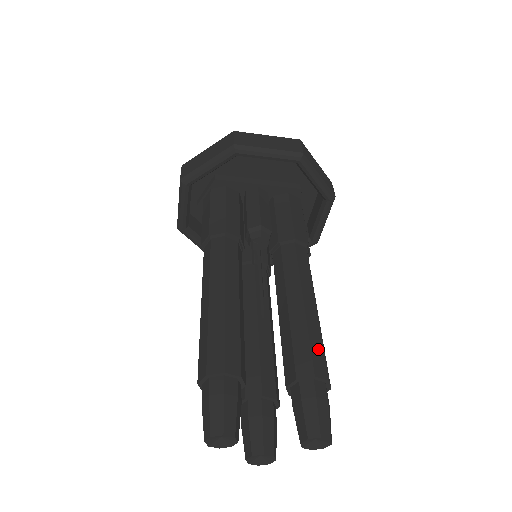
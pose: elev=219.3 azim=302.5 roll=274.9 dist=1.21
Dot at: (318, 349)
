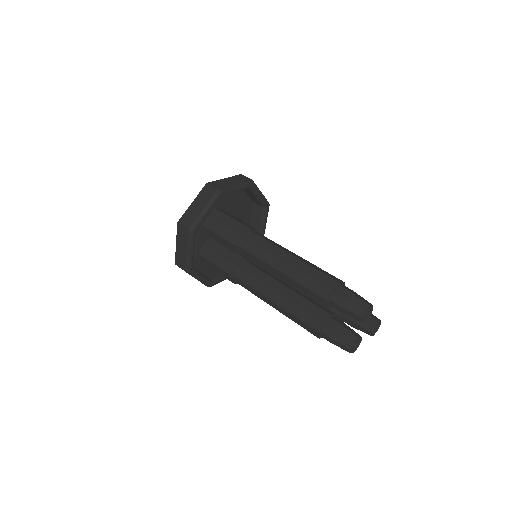
Dot at: occluded
